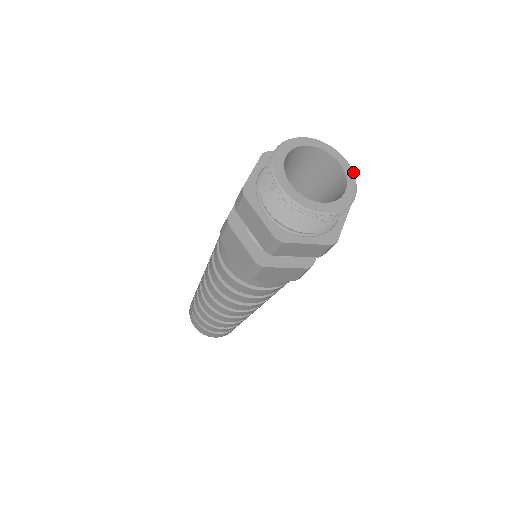
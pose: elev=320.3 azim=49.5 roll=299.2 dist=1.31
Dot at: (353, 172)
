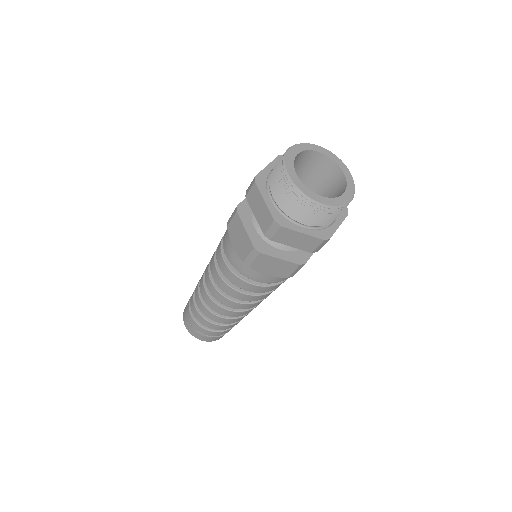
Dot at: (332, 153)
